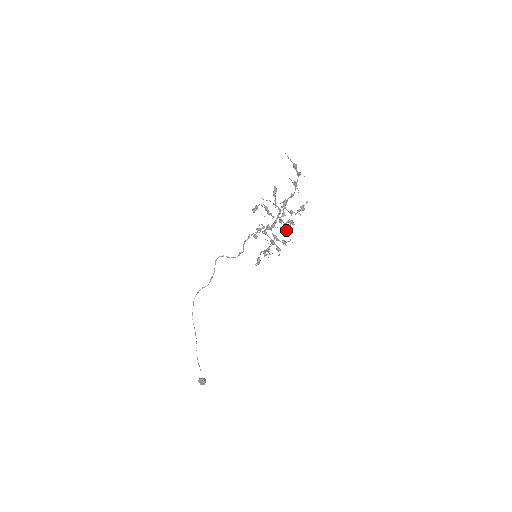
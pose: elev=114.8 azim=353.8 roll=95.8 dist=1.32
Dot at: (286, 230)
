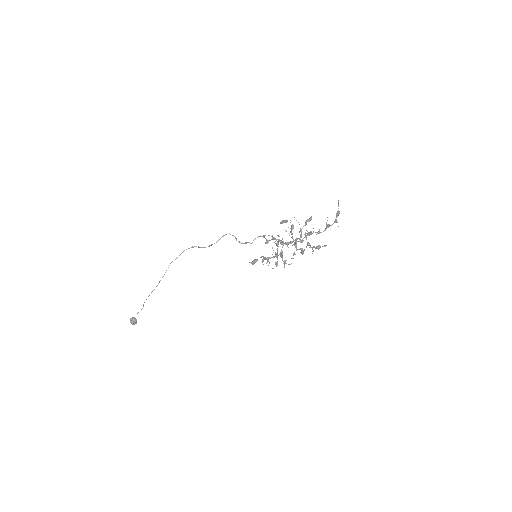
Dot at: (294, 254)
